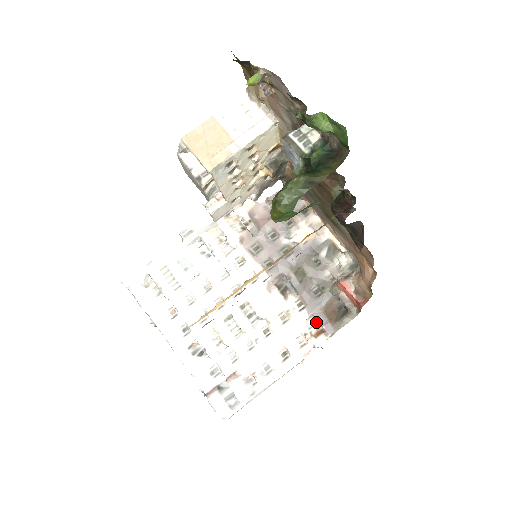
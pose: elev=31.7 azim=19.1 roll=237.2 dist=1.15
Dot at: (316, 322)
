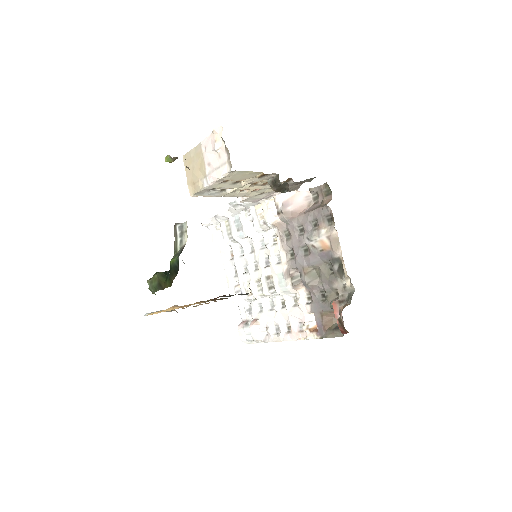
Dot at: occluded
